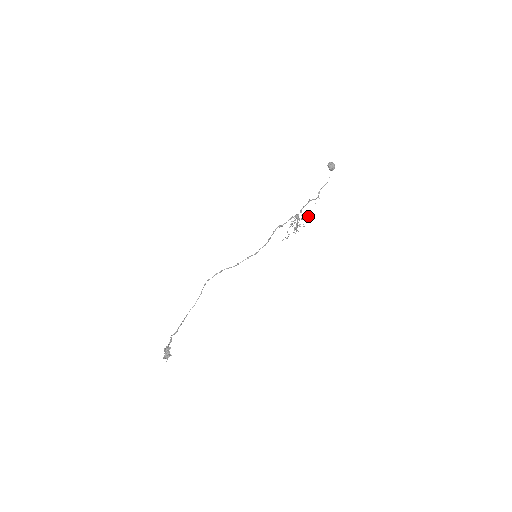
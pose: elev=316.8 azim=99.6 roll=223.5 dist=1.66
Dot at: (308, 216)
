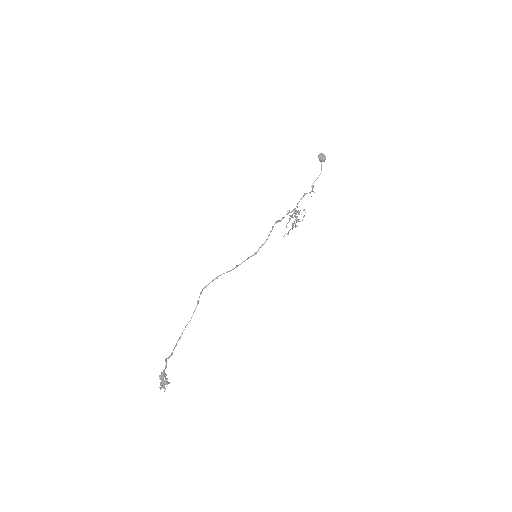
Dot at: occluded
